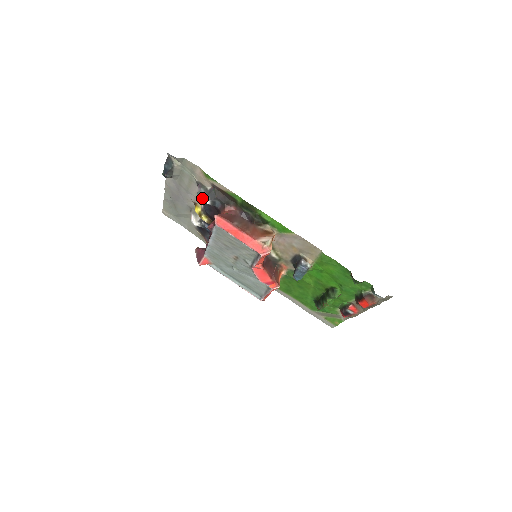
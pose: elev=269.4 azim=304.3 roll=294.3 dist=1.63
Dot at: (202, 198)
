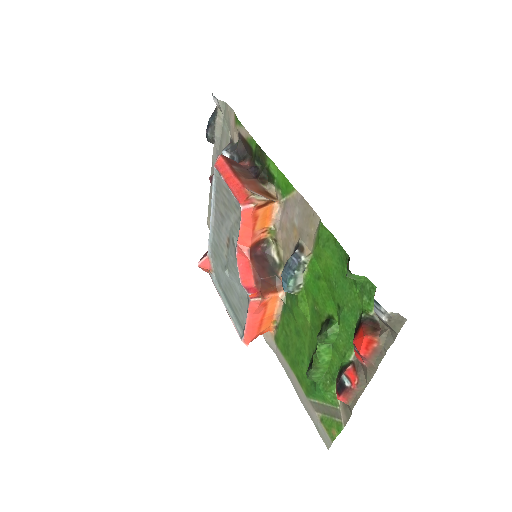
Dot at: (224, 153)
